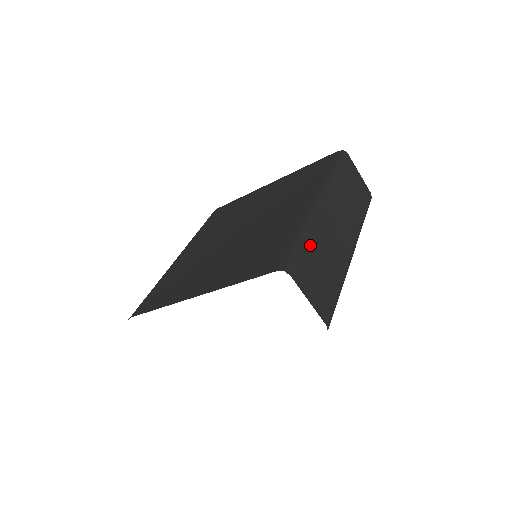
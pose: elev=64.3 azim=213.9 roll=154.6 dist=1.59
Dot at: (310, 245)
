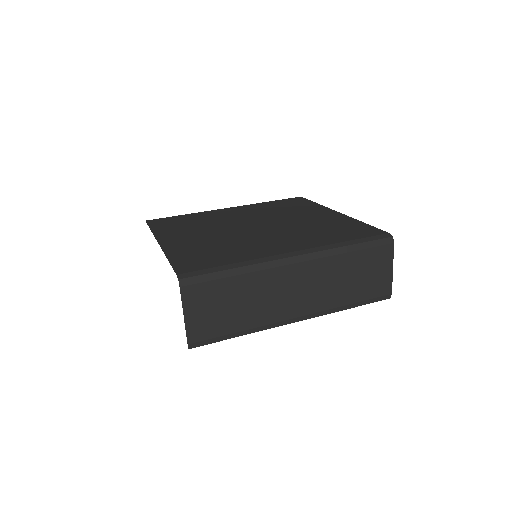
Dot at: (234, 281)
